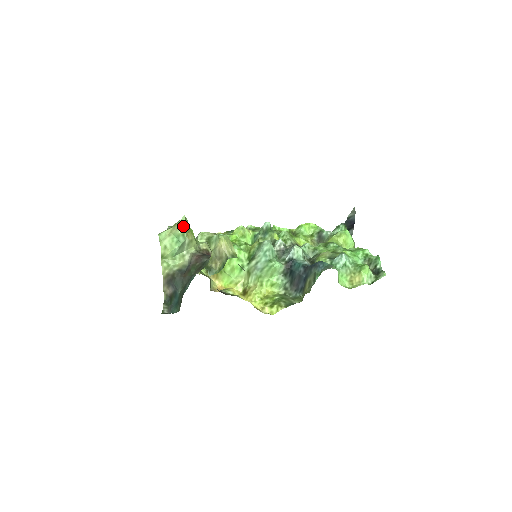
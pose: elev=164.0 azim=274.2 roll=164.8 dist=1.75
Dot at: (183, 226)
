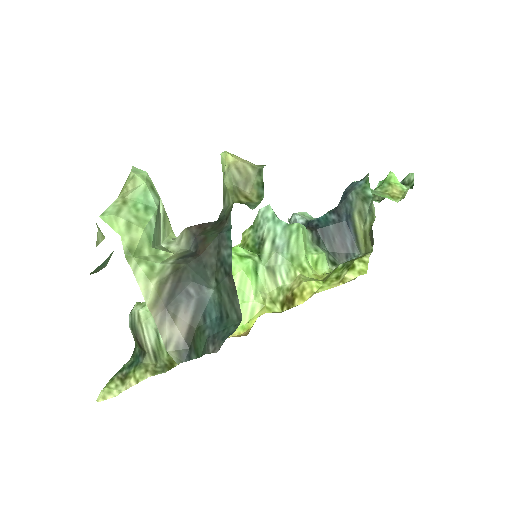
Dot at: (144, 173)
